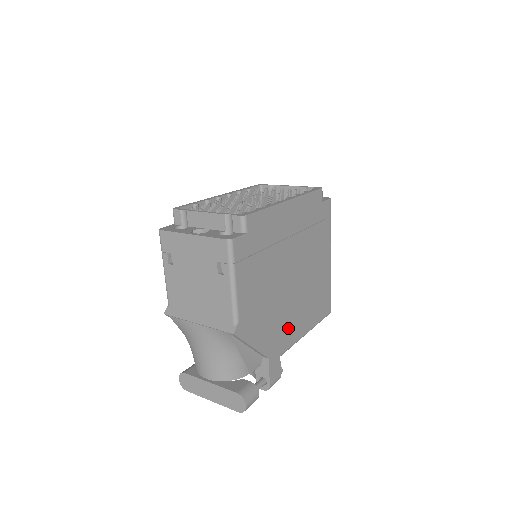
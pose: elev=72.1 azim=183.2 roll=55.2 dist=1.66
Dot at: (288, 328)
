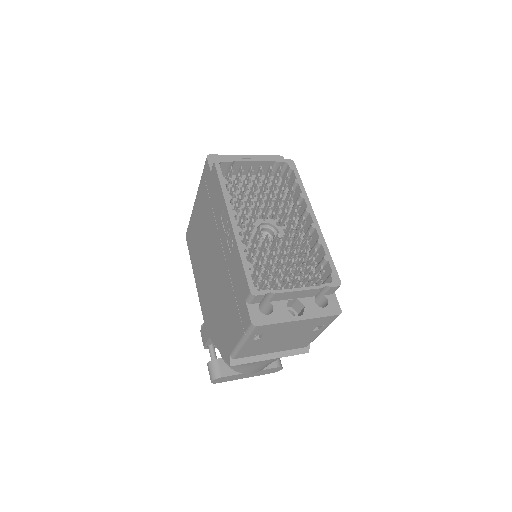
Dot at: occluded
